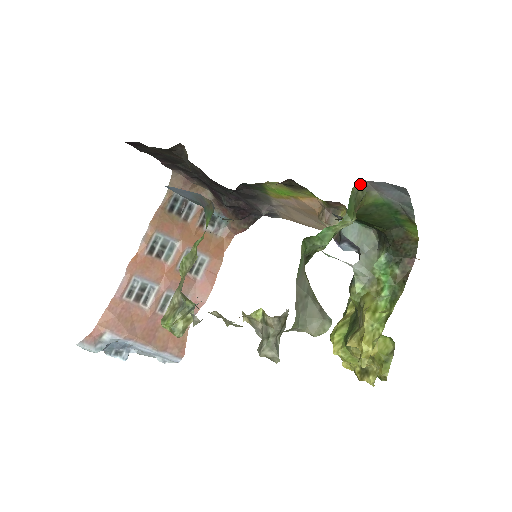
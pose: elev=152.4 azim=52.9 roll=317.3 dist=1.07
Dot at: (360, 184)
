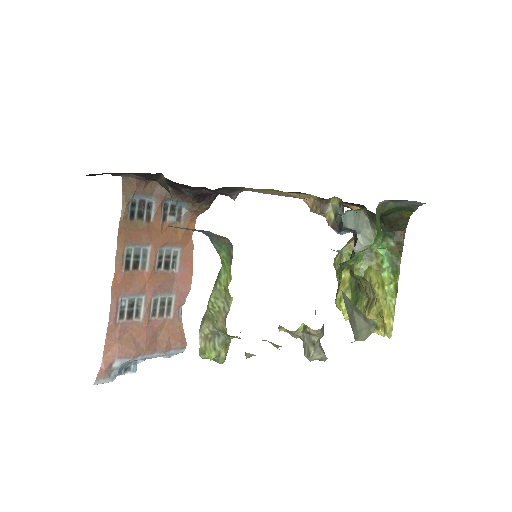
Dot at: (381, 203)
